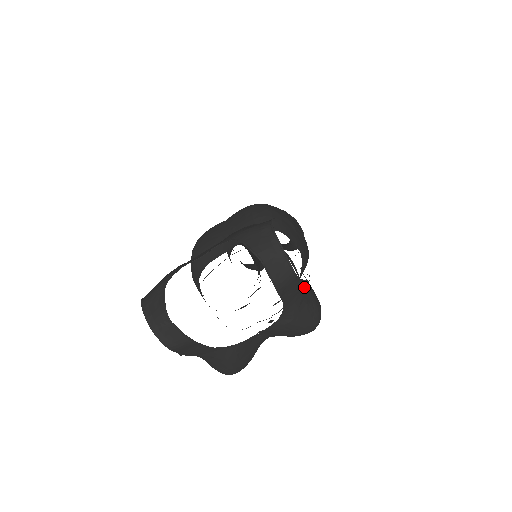
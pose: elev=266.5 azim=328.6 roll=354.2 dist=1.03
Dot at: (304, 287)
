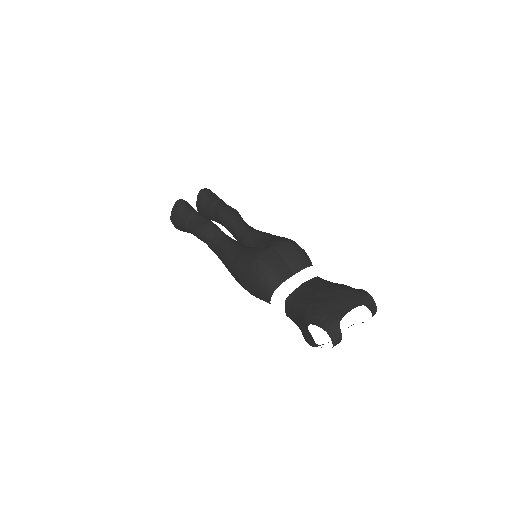
Dot at: occluded
